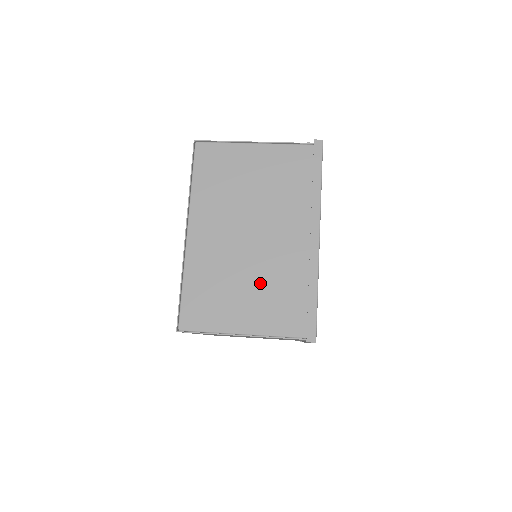
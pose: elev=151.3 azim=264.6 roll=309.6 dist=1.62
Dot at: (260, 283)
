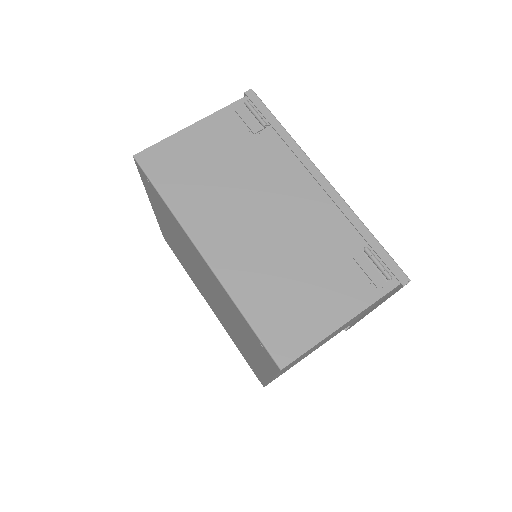
Dot at: occluded
